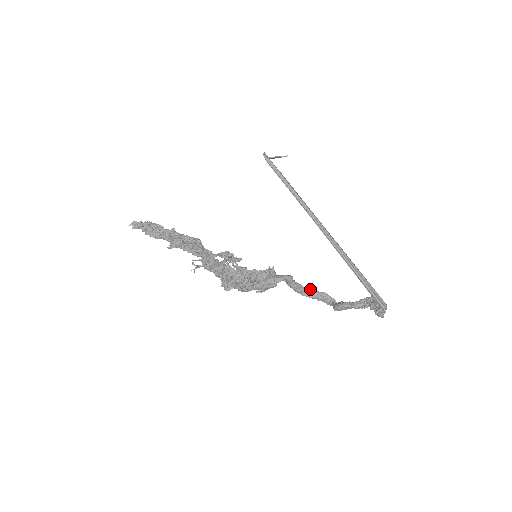
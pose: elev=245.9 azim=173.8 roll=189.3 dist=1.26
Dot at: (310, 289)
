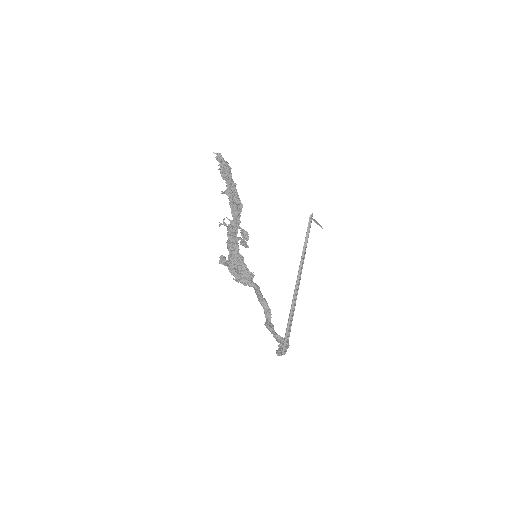
Dot at: (265, 301)
